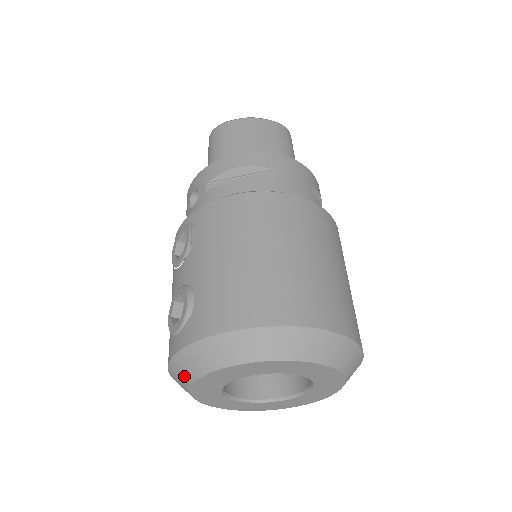
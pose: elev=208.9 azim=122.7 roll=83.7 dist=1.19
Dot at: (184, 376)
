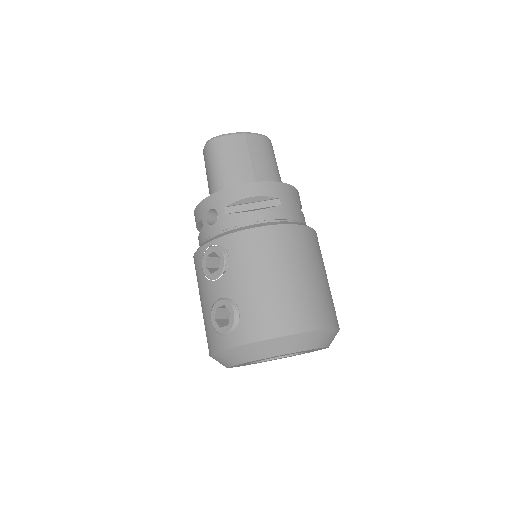
Dot at: (230, 360)
